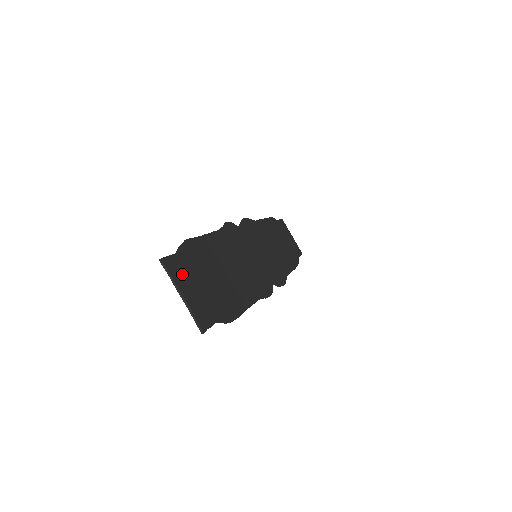
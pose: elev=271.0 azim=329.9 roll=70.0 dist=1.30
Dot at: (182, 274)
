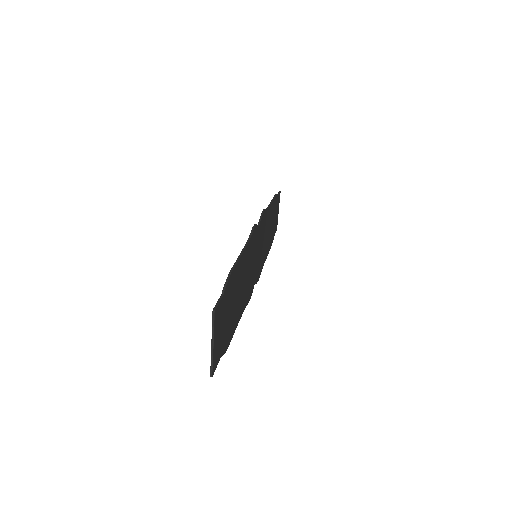
Dot at: (219, 319)
